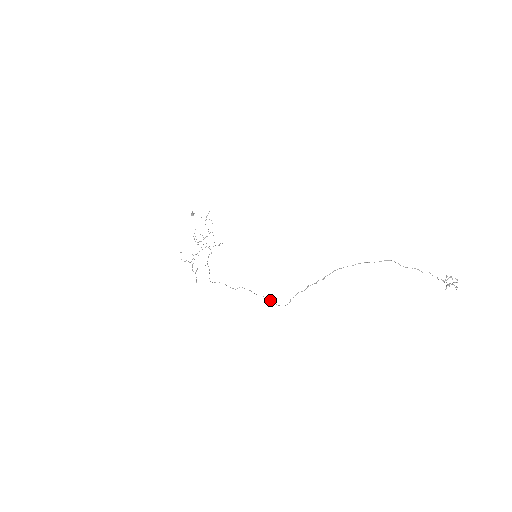
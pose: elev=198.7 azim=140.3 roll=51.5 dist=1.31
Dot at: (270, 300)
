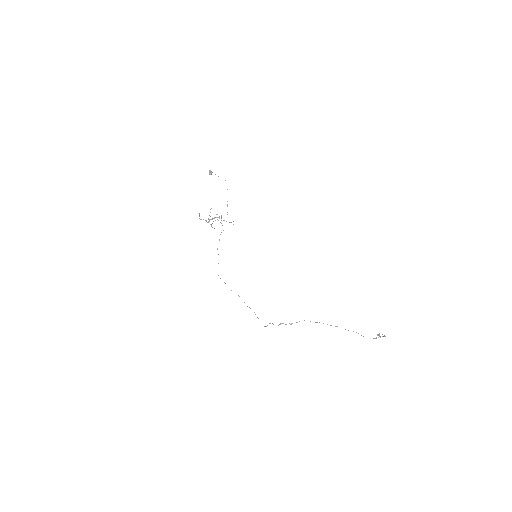
Dot at: occluded
